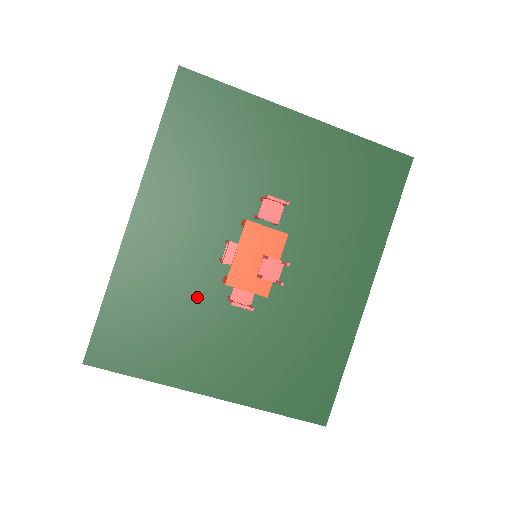
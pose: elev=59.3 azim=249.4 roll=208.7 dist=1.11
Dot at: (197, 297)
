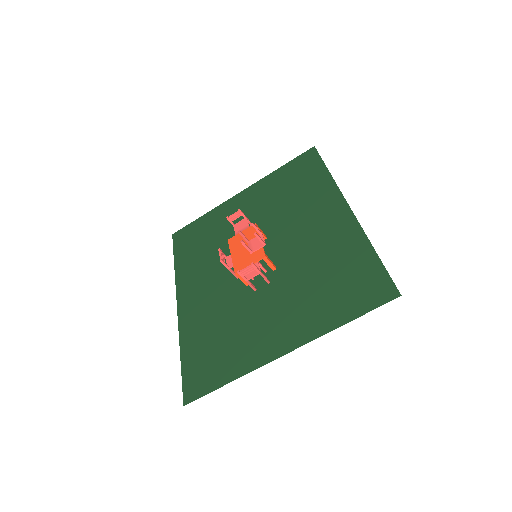
Dot at: (236, 307)
